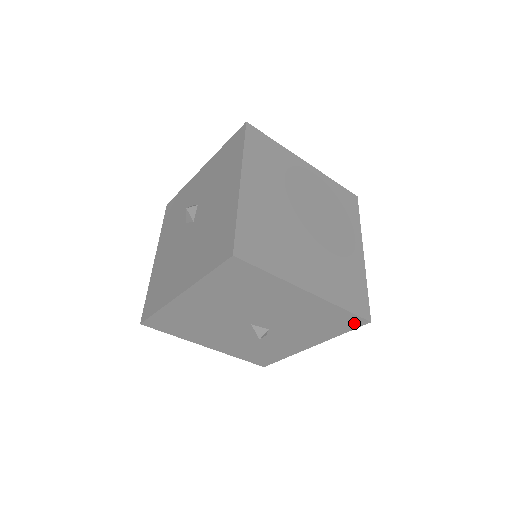
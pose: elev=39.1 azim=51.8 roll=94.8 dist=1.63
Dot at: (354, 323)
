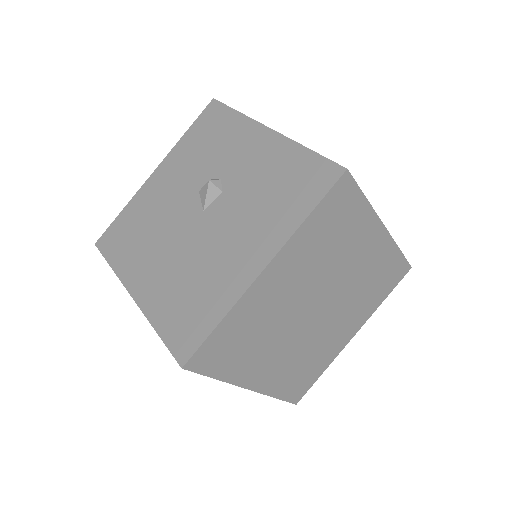
Dot at: occluded
